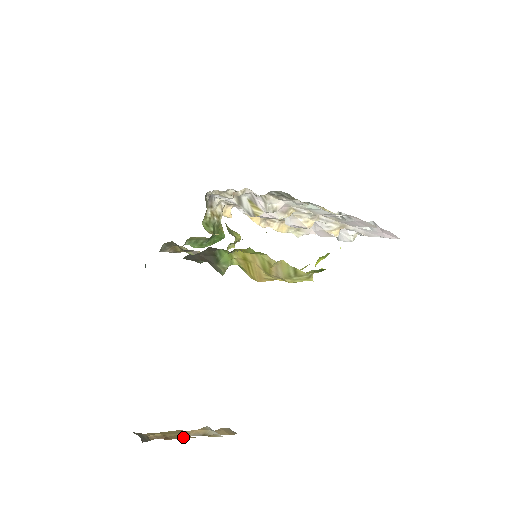
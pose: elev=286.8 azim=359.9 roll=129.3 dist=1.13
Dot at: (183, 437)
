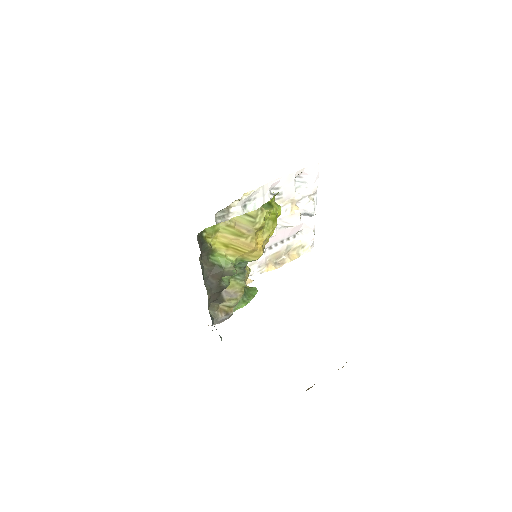
Dot at: occluded
